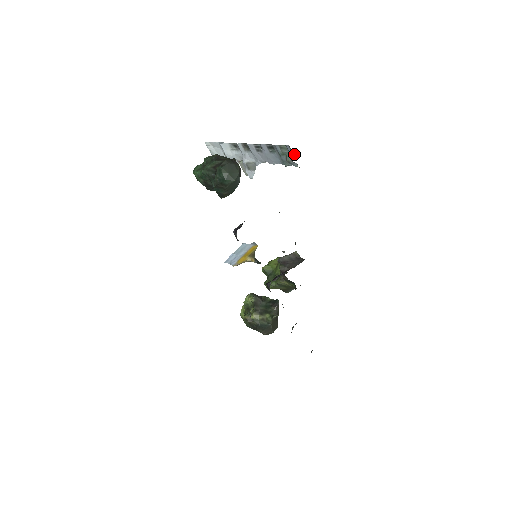
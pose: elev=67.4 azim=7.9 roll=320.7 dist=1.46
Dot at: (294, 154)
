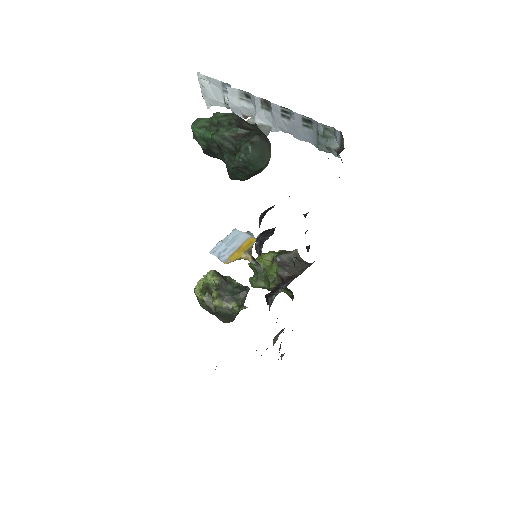
Dot at: (343, 144)
